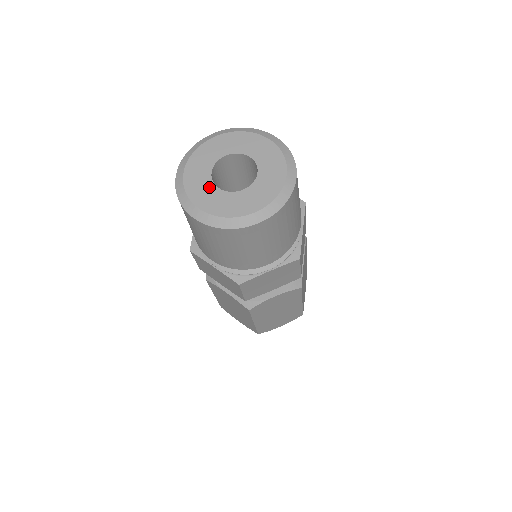
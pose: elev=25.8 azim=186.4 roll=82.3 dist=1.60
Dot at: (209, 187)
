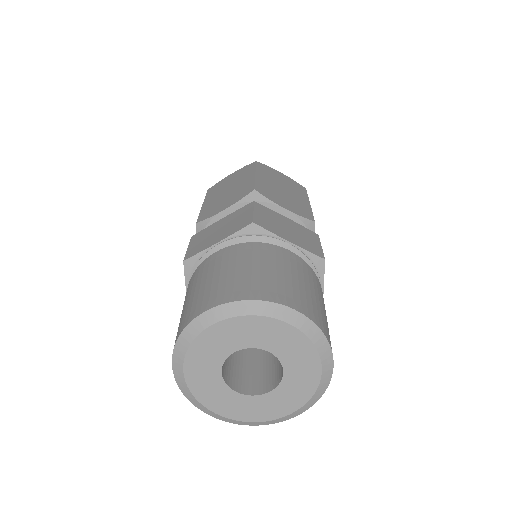
Dot at: (215, 363)
